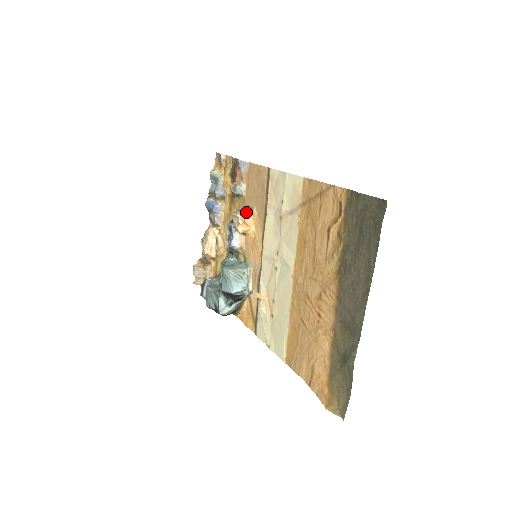
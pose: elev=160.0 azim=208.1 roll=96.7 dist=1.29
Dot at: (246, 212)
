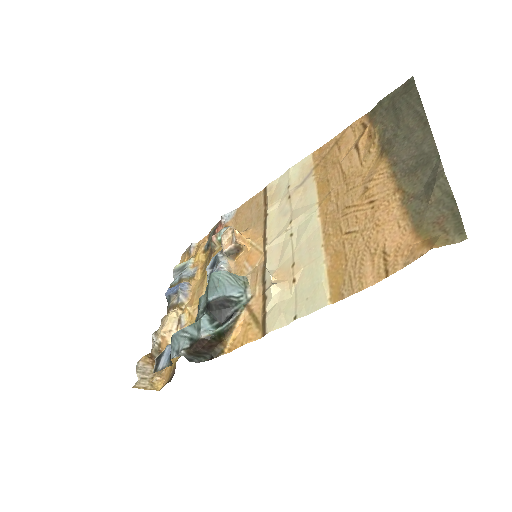
Dot at: occluded
